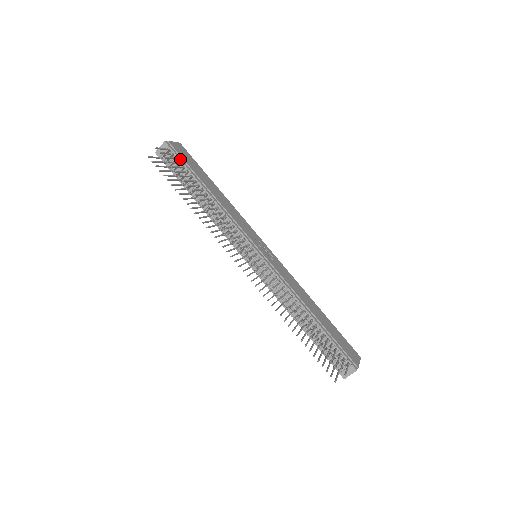
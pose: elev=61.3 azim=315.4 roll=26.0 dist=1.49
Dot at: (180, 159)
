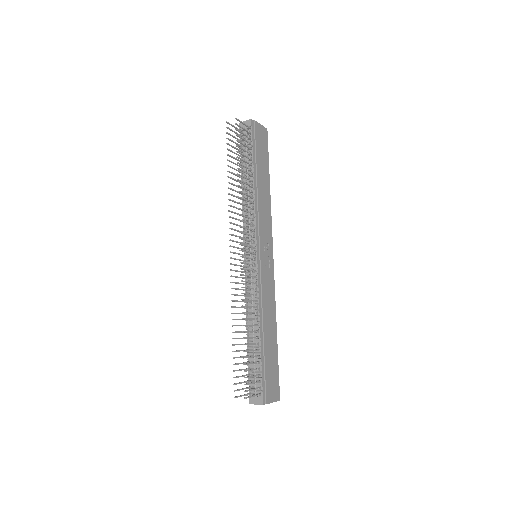
Dot at: (252, 140)
